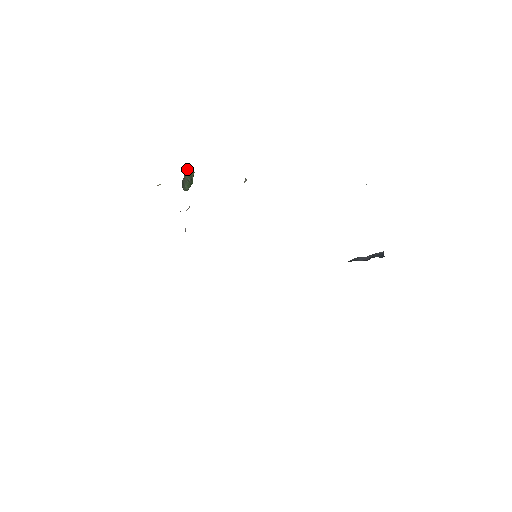
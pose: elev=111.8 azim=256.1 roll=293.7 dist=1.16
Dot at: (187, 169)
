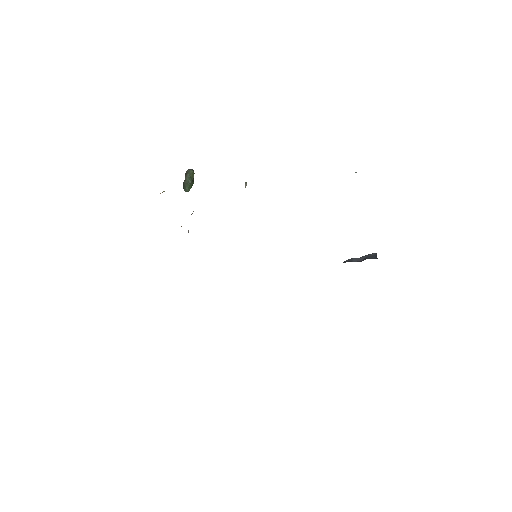
Dot at: (187, 170)
